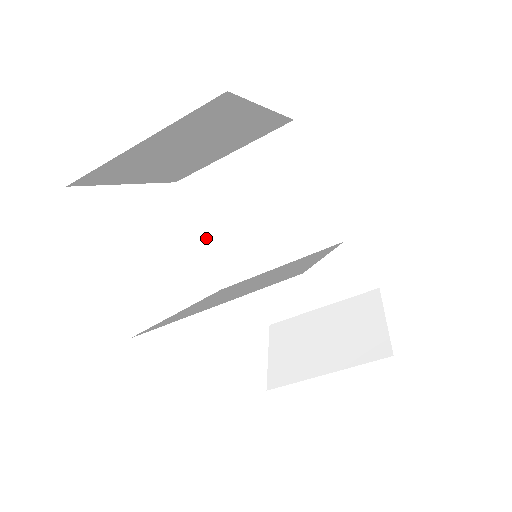
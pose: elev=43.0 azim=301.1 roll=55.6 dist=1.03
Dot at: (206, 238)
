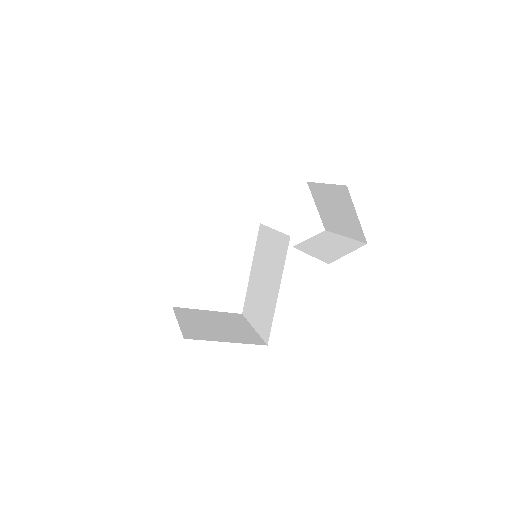
Dot at: occluded
